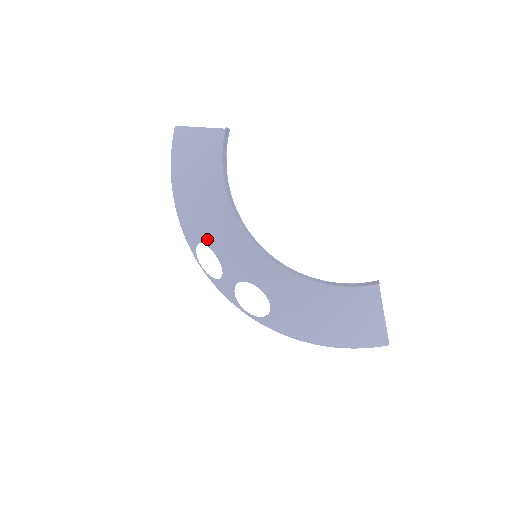
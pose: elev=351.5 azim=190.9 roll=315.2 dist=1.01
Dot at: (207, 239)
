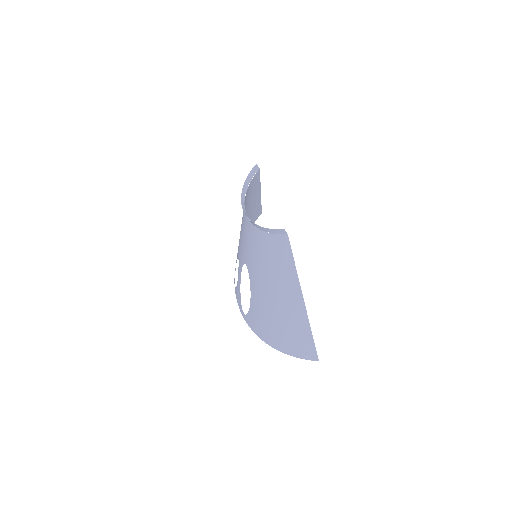
Dot at: occluded
